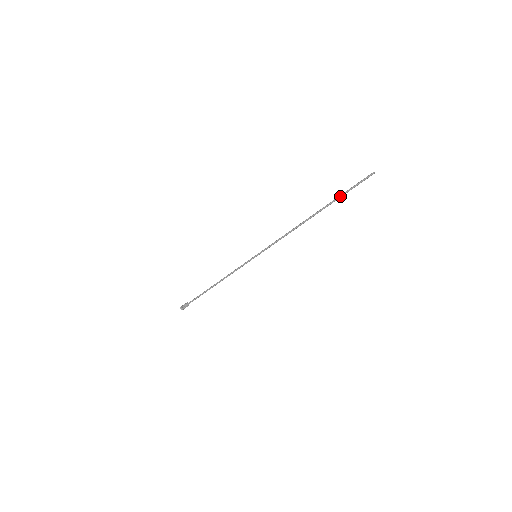
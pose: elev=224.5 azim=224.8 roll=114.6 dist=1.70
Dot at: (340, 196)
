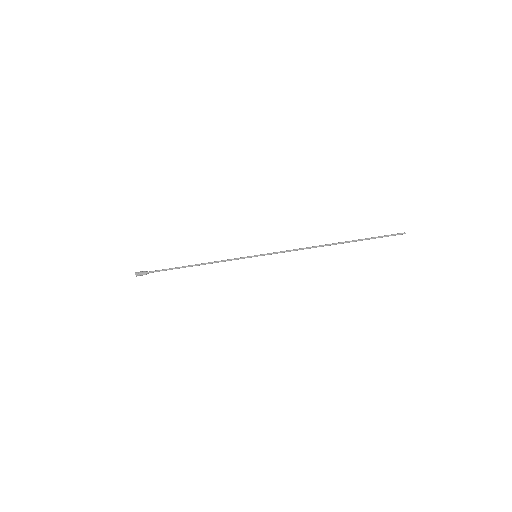
Dot at: (367, 238)
